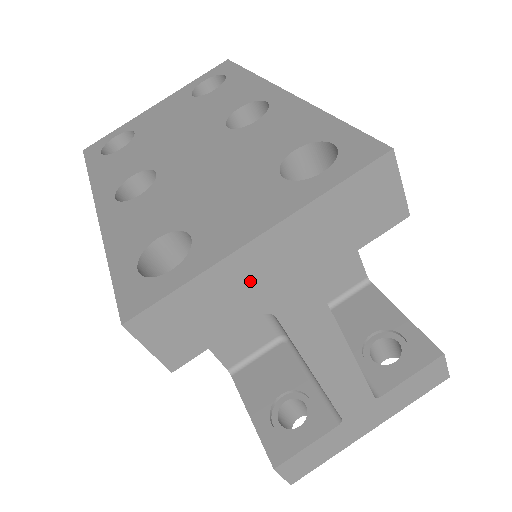
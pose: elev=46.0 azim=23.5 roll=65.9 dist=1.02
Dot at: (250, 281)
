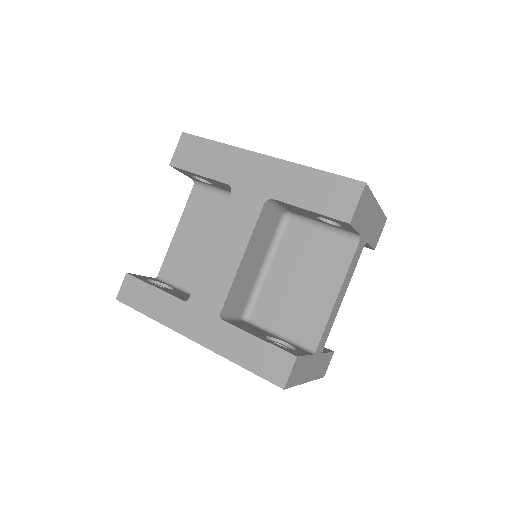
Dot at: (369, 216)
